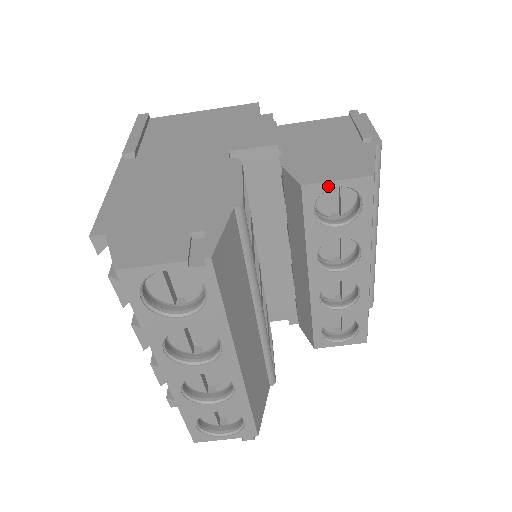
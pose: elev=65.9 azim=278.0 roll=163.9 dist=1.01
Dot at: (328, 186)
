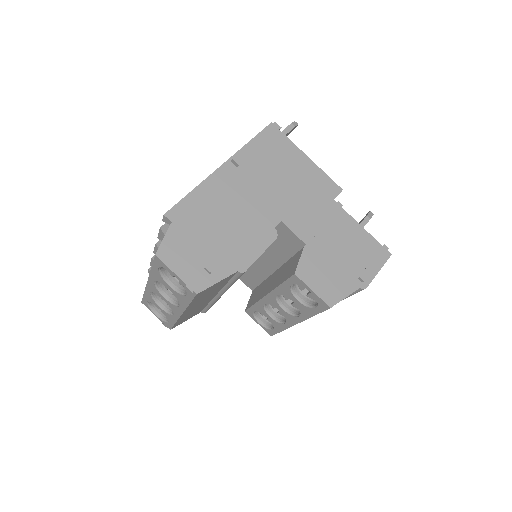
Dot at: (307, 287)
